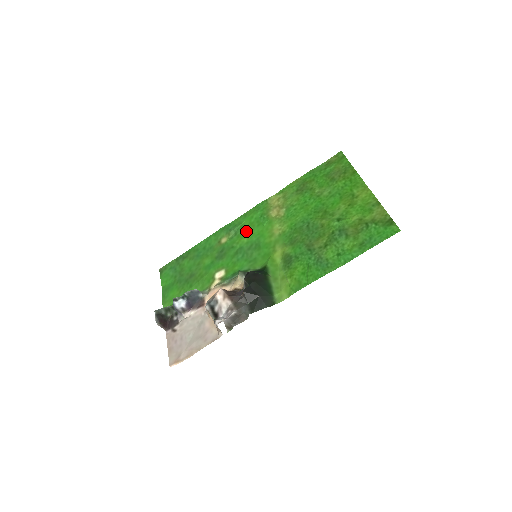
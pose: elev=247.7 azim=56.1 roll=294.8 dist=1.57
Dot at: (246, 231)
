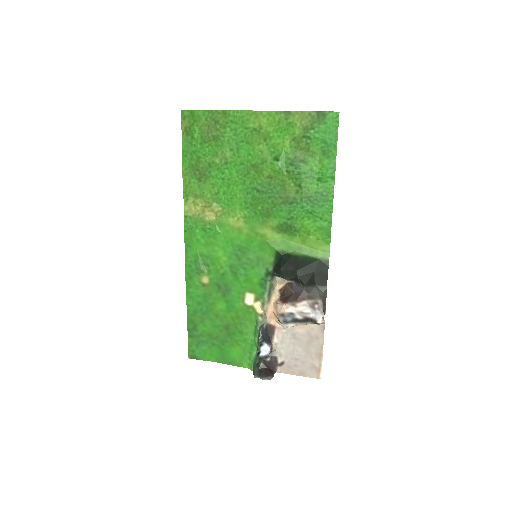
Dot at: (213, 253)
